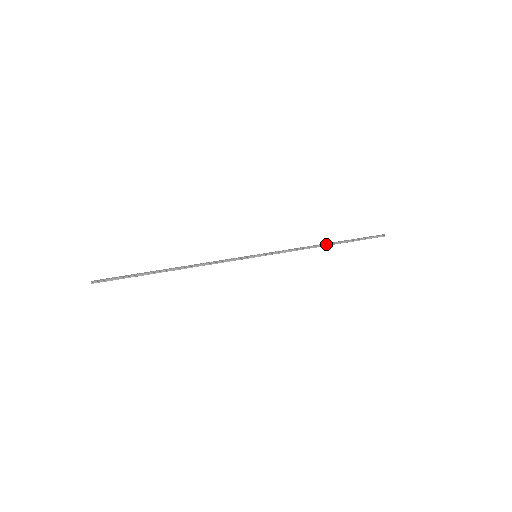
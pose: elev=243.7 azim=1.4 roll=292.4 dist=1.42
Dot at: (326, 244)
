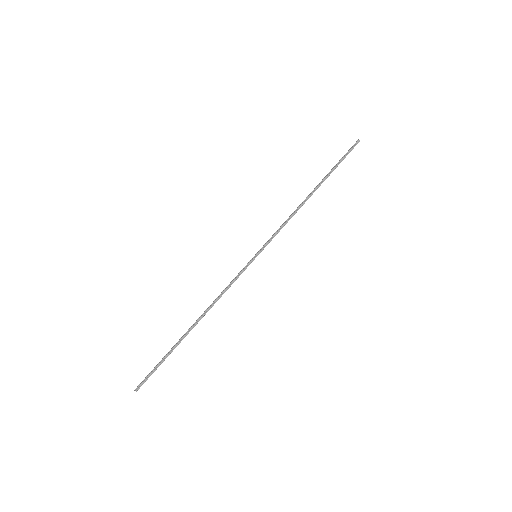
Dot at: (310, 194)
